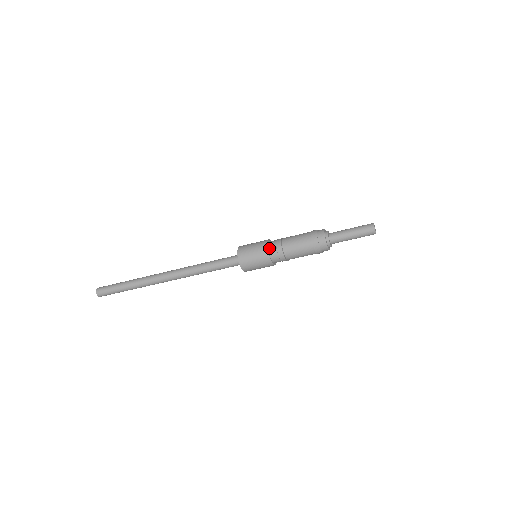
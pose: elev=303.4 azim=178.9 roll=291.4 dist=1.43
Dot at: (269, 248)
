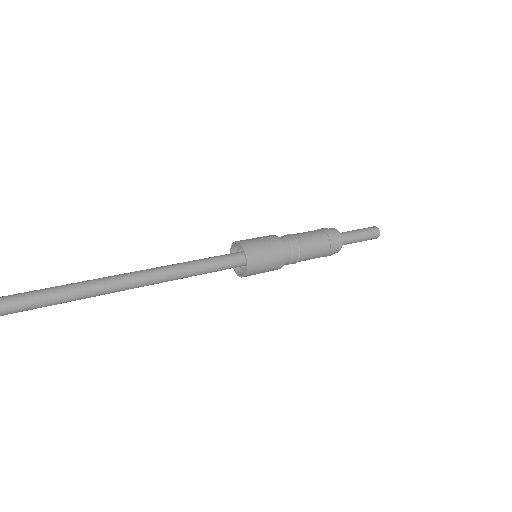
Dot at: (280, 241)
